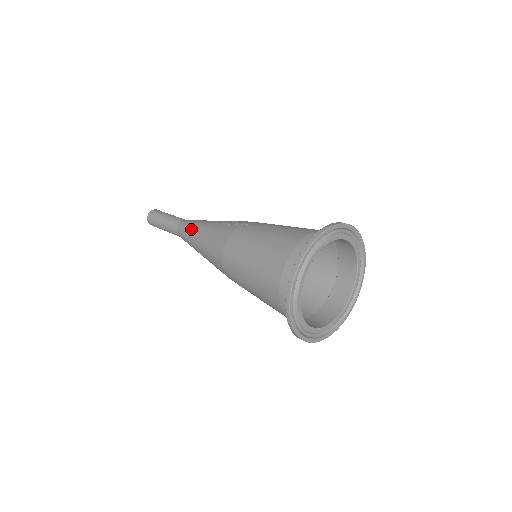
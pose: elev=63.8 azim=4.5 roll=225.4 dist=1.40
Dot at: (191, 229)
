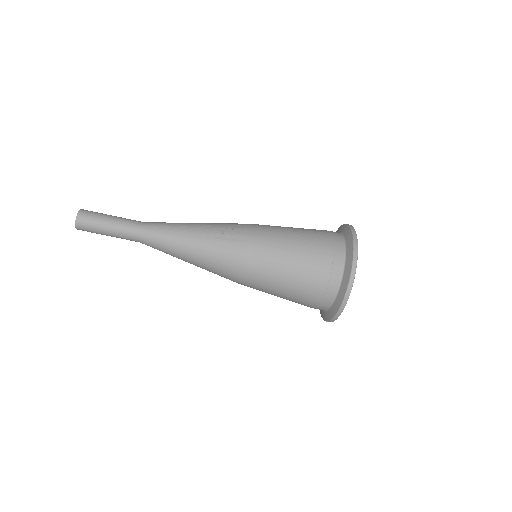
Dot at: (173, 239)
